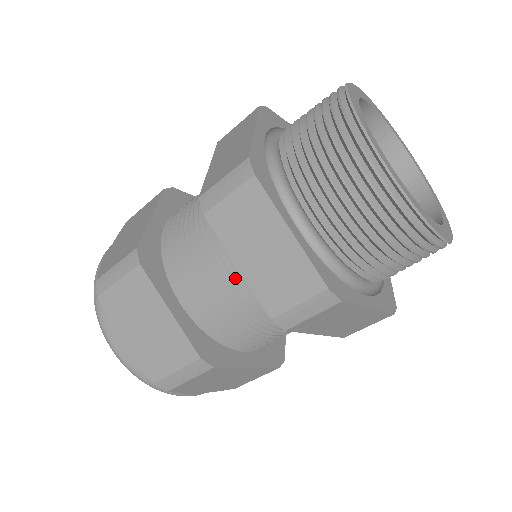
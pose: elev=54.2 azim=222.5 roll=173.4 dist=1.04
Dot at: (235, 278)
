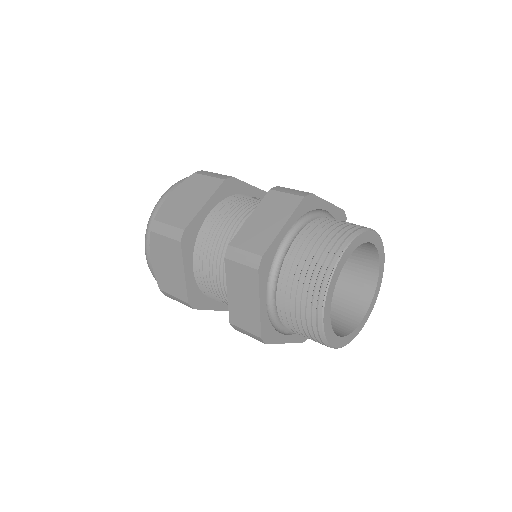
Dot at: occluded
